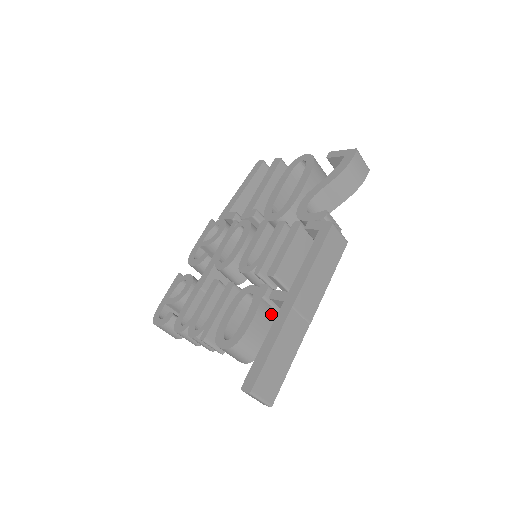
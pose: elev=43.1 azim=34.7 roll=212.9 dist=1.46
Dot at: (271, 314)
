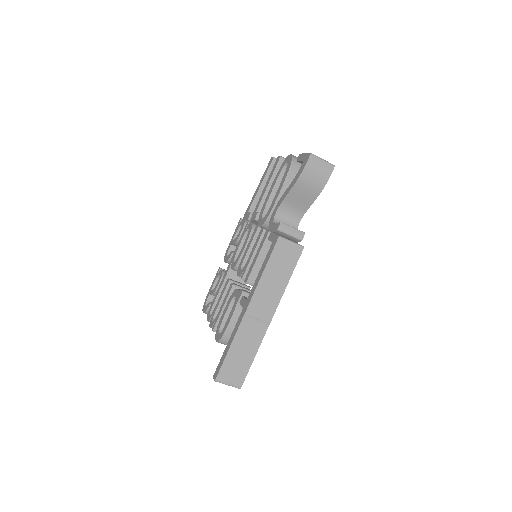
Dot at: occluded
